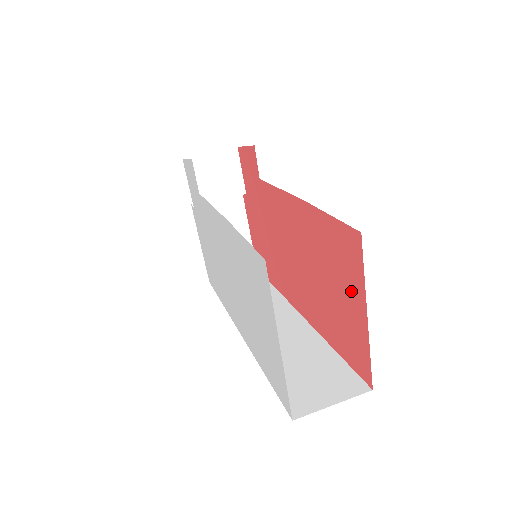
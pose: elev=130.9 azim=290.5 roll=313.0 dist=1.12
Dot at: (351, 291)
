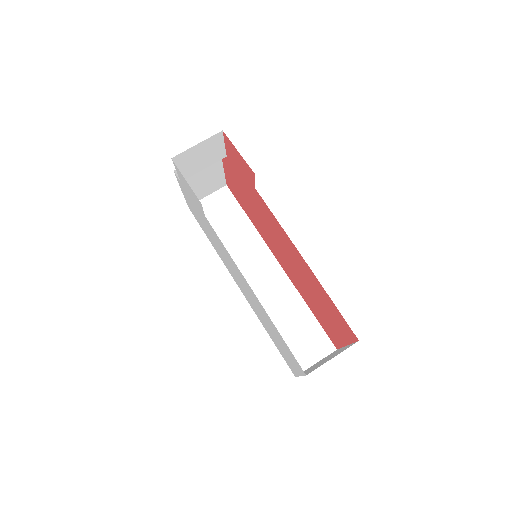
Dot at: (338, 330)
